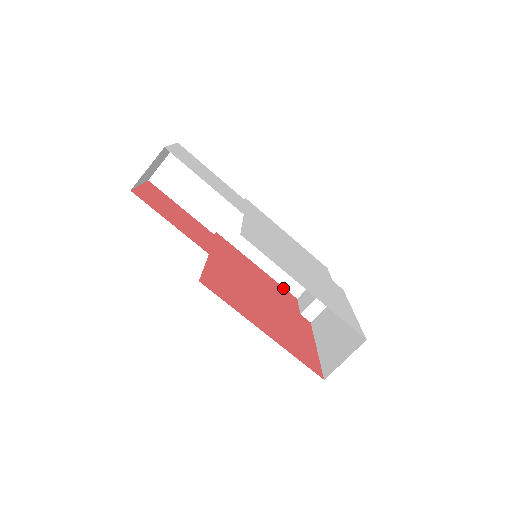
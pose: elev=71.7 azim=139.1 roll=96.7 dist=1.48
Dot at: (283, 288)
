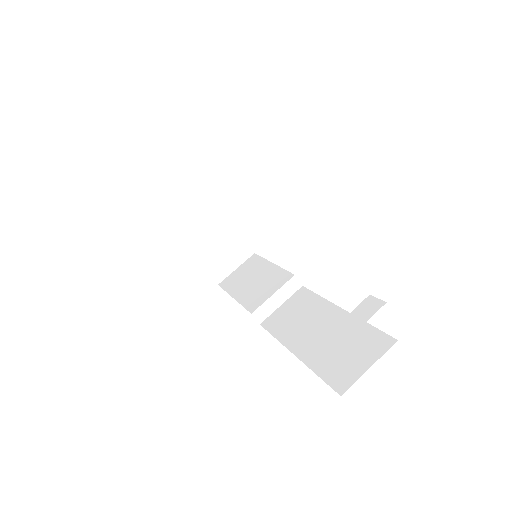
Dot at: (319, 376)
